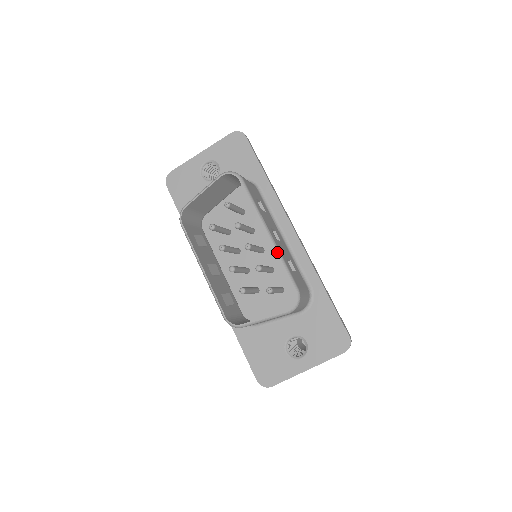
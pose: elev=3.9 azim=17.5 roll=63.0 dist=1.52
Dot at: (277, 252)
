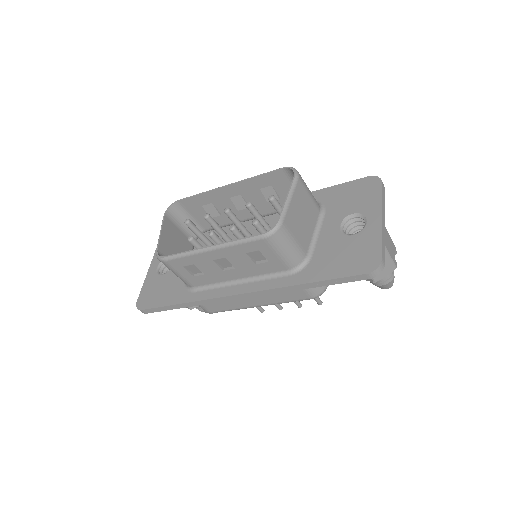
Dot at: (245, 179)
